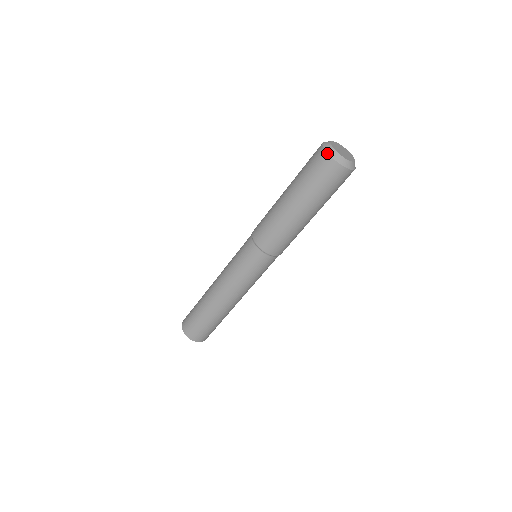
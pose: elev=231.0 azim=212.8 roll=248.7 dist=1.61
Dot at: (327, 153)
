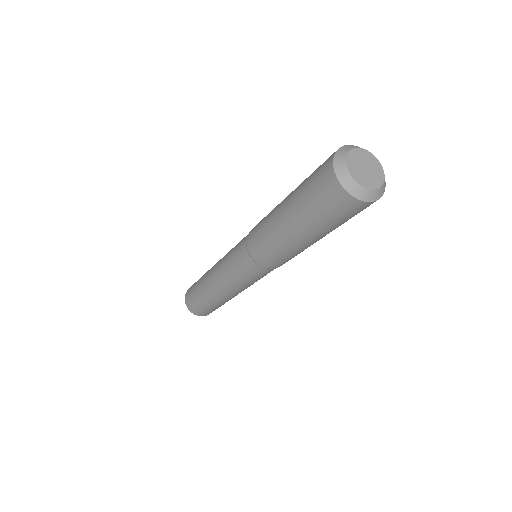
Dot at: (358, 200)
